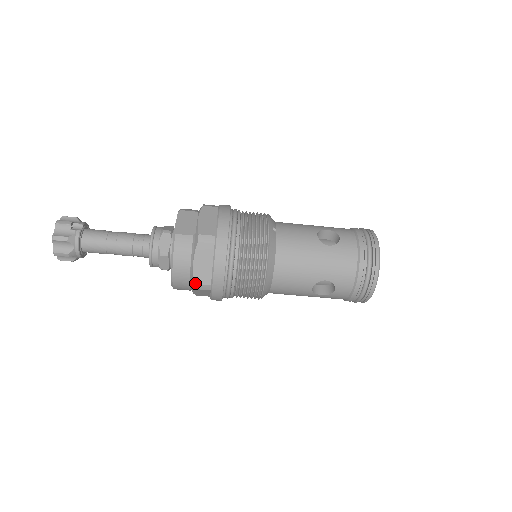
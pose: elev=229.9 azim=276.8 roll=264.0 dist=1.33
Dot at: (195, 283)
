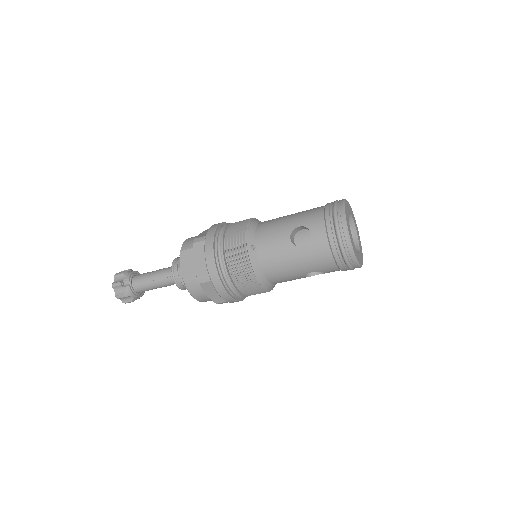
Dot at: (216, 303)
